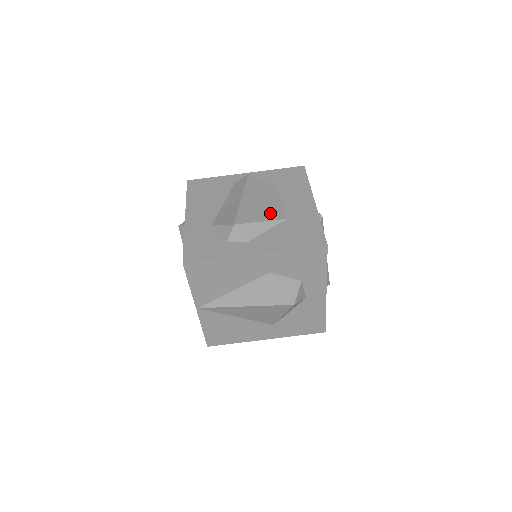
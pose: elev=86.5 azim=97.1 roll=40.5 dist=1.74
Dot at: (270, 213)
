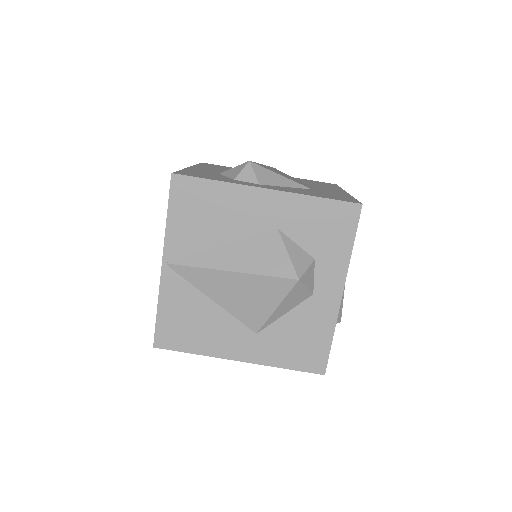
Dot at: occluded
